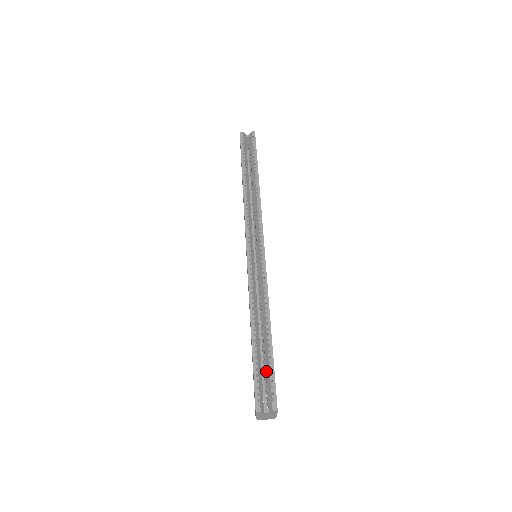
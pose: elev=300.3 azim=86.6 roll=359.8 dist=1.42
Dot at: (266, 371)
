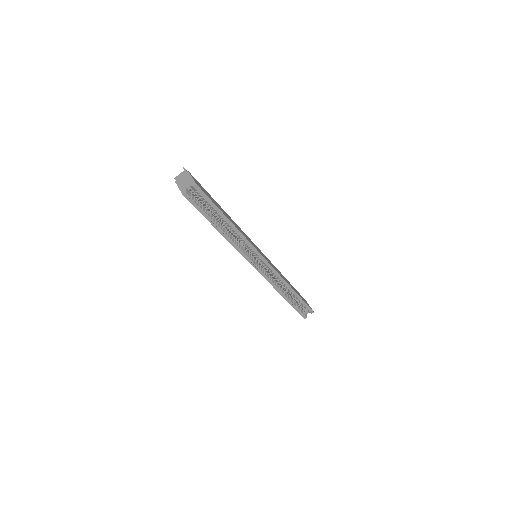
Dot at: (298, 301)
